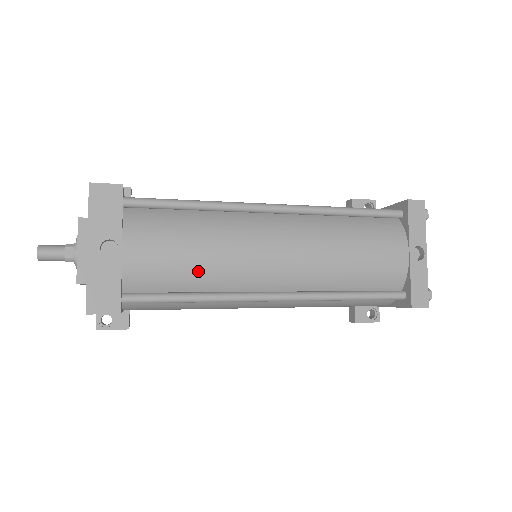
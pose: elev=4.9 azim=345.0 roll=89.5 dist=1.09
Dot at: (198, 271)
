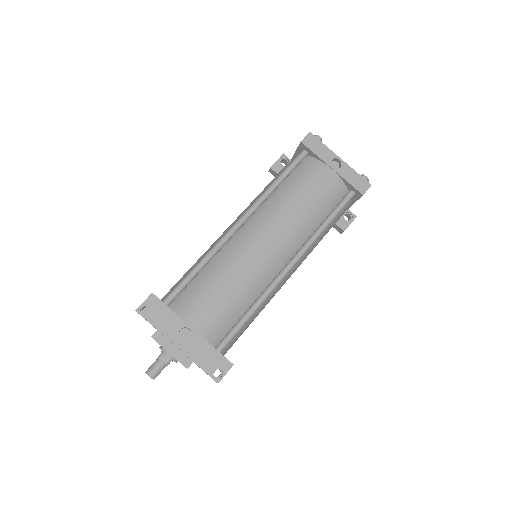
Dot at: (239, 297)
